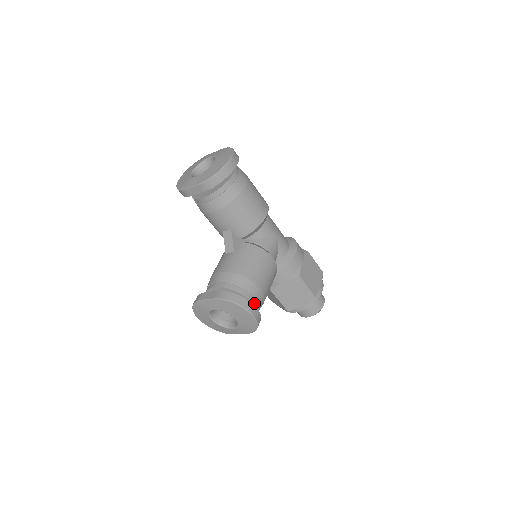
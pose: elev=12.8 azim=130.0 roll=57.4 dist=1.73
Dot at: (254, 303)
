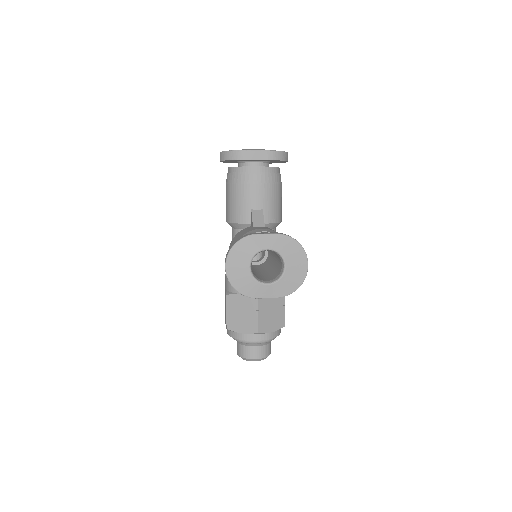
Dot at: occluded
